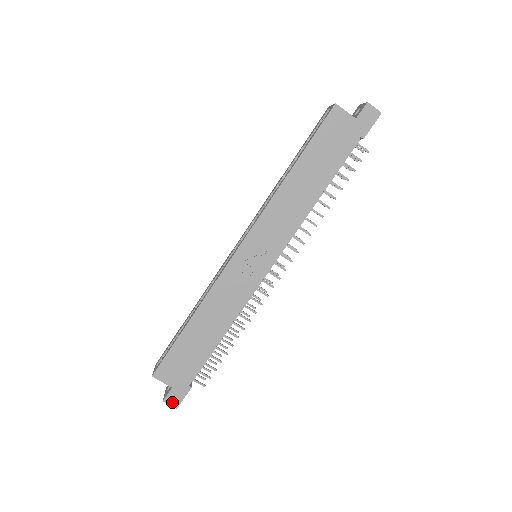
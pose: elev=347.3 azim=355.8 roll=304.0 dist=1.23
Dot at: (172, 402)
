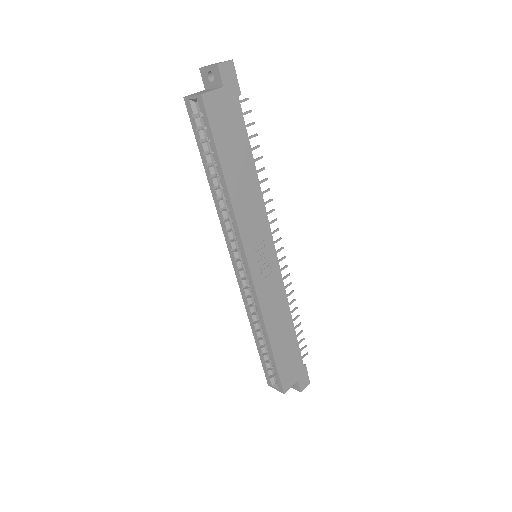
Dot at: (305, 385)
